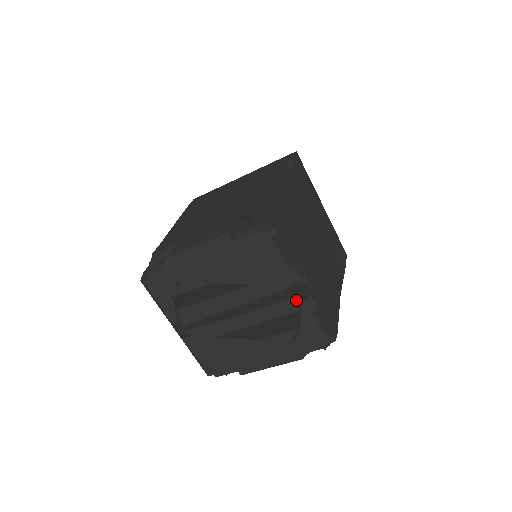
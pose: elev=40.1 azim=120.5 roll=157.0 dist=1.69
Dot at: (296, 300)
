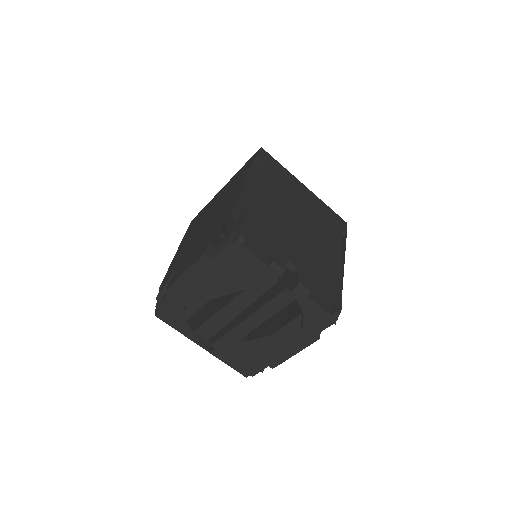
Dot at: (288, 291)
